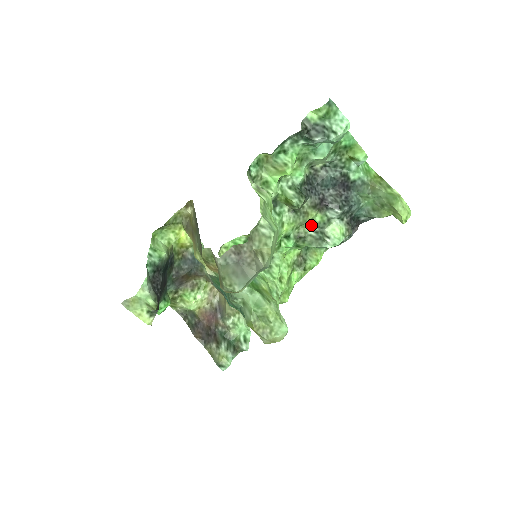
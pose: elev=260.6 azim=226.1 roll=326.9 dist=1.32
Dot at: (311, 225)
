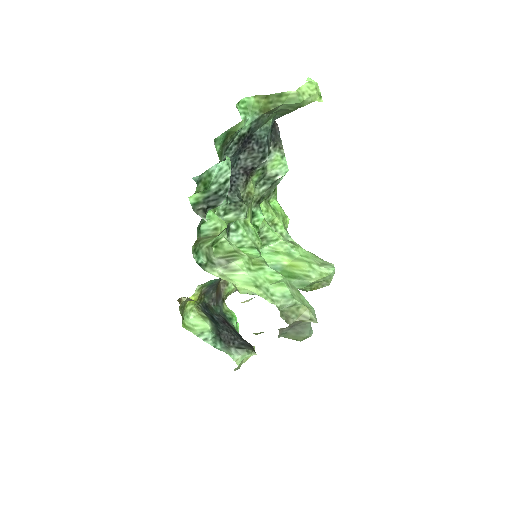
Dot at: (255, 186)
